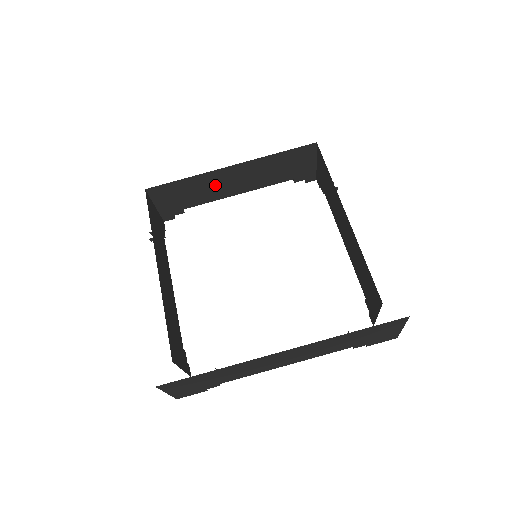
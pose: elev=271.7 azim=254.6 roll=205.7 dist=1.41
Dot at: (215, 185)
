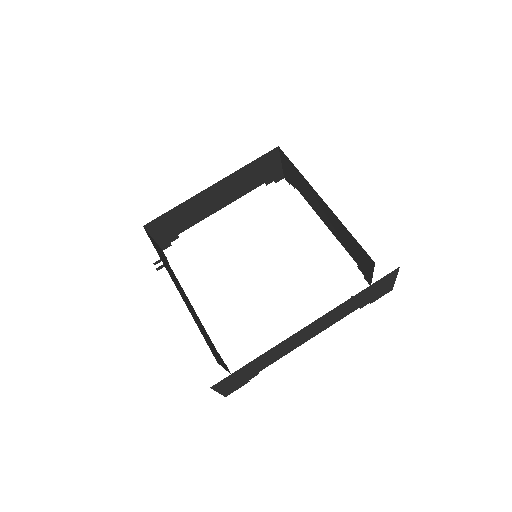
Dot at: (201, 206)
